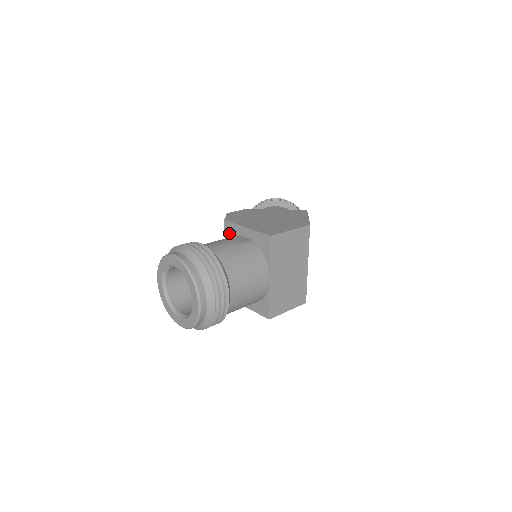
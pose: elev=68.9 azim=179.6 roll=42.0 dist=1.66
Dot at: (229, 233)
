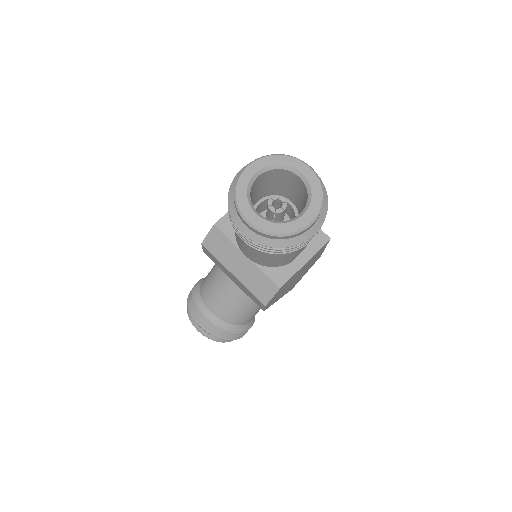
Dot at: (229, 228)
